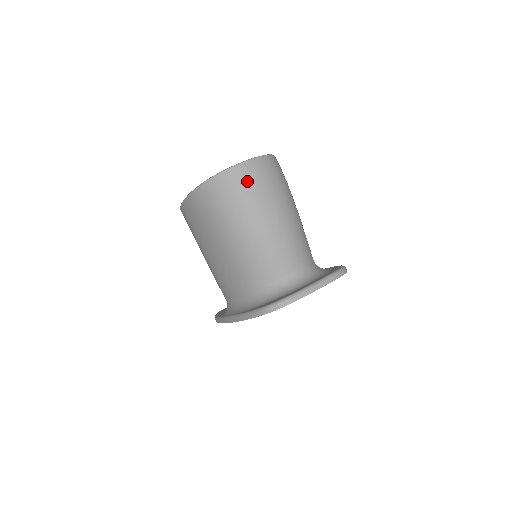
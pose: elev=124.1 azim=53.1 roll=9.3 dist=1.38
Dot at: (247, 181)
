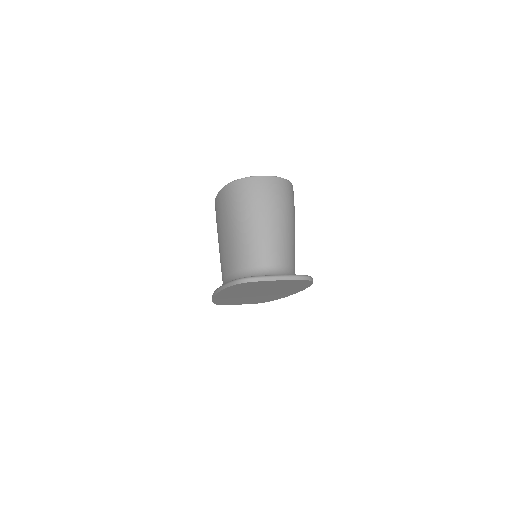
Dot at: (259, 189)
